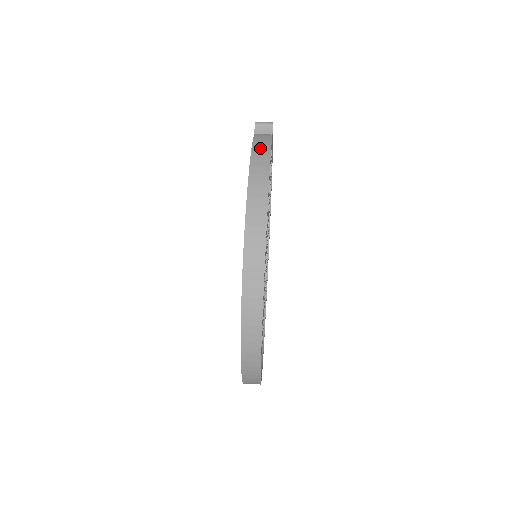
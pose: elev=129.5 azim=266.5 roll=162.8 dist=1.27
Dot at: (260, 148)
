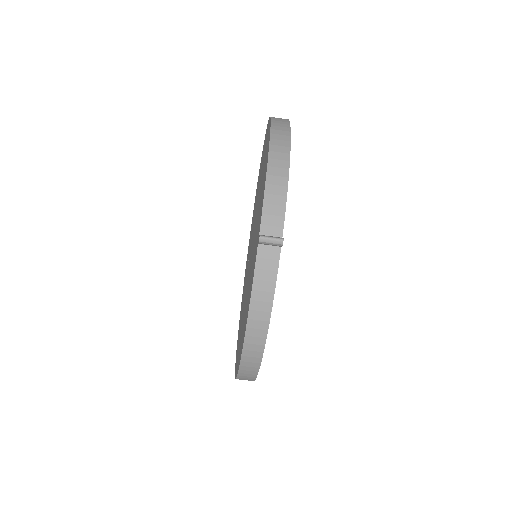
Dot at: (260, 299)
